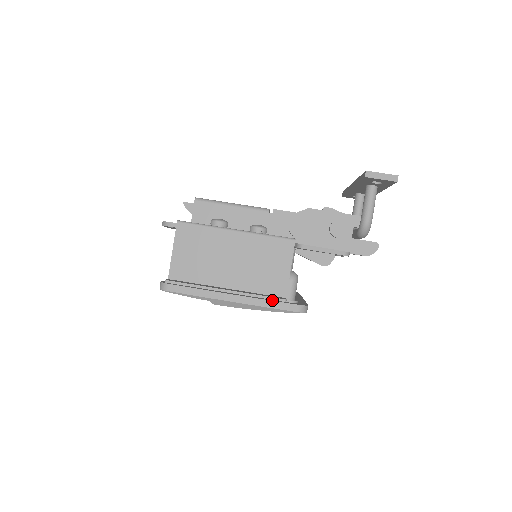
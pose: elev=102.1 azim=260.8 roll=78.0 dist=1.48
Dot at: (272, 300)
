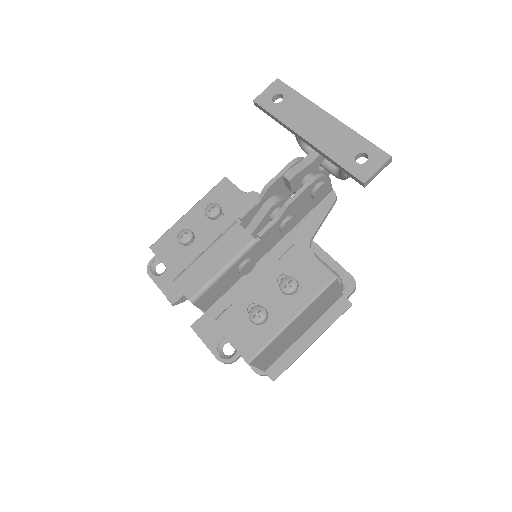
Dot at: (336, 306)
